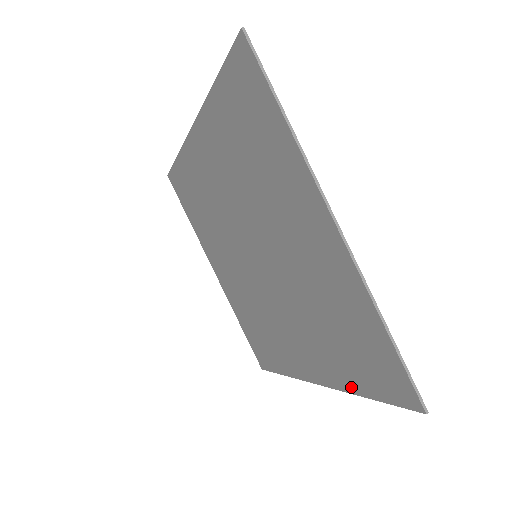
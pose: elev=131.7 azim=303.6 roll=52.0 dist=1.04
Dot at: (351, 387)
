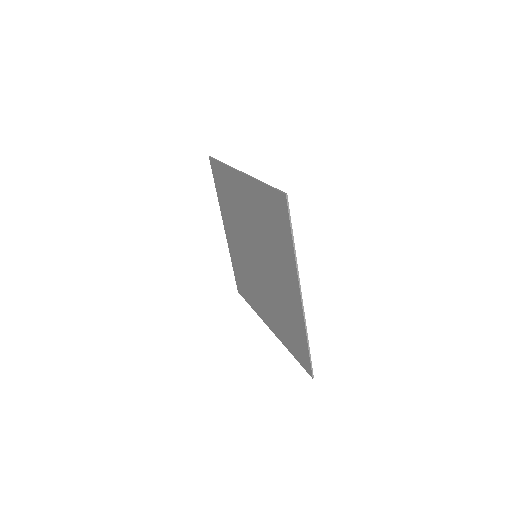
Dot at: (285, 344)
